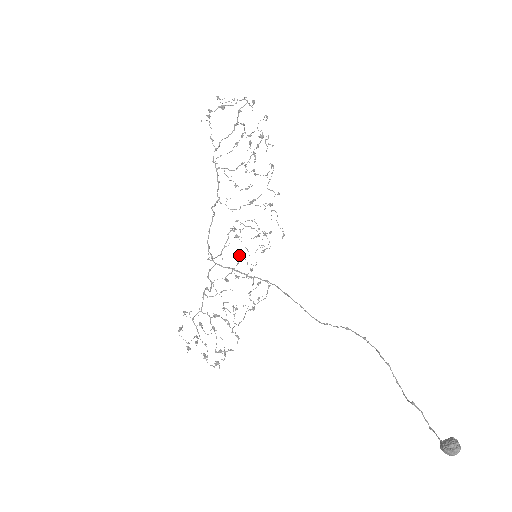
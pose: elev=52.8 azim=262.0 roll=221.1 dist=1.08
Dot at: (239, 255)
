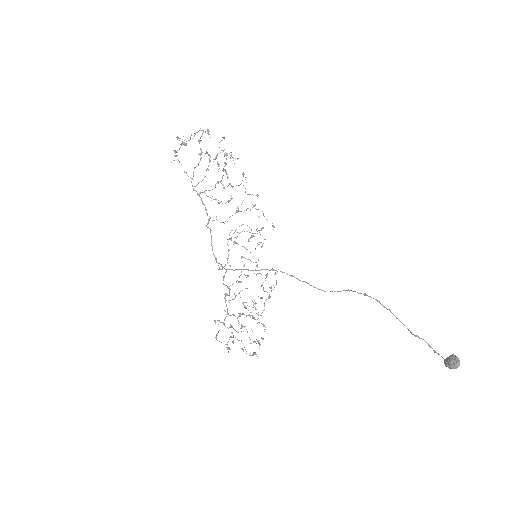
Dot at: occluded
